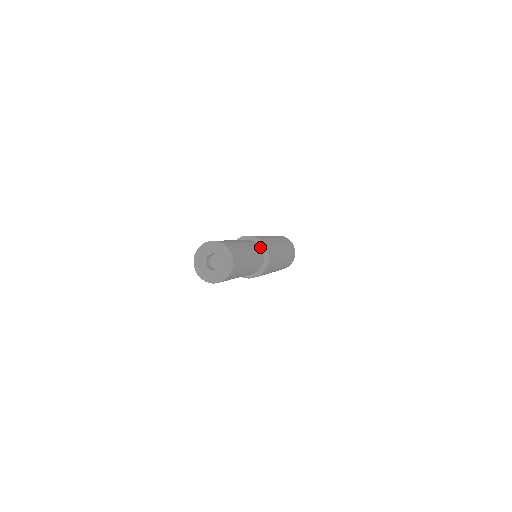
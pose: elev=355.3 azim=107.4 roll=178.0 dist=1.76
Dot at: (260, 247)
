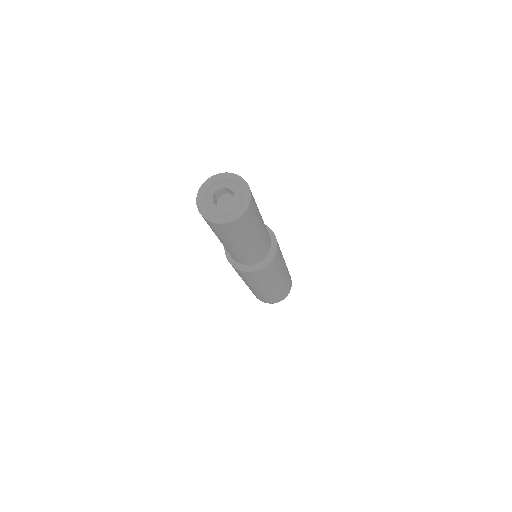
Dot at: occluded
